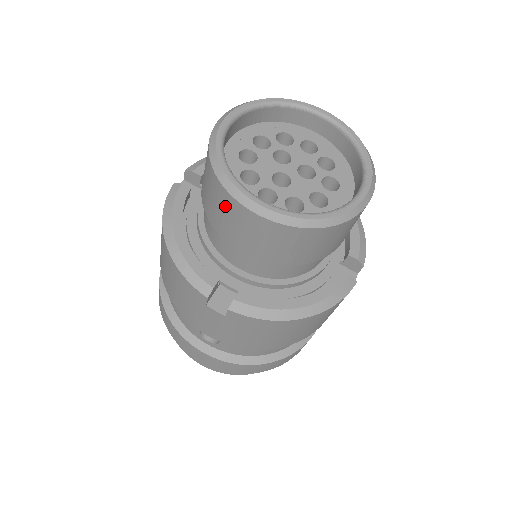
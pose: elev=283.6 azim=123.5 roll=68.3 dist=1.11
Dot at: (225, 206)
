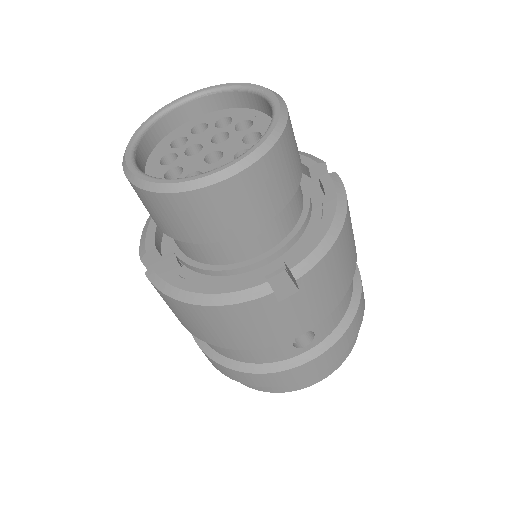
Dot at: (206, 206)
